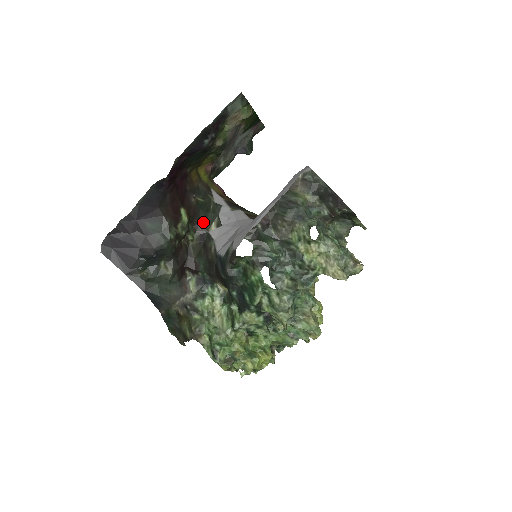
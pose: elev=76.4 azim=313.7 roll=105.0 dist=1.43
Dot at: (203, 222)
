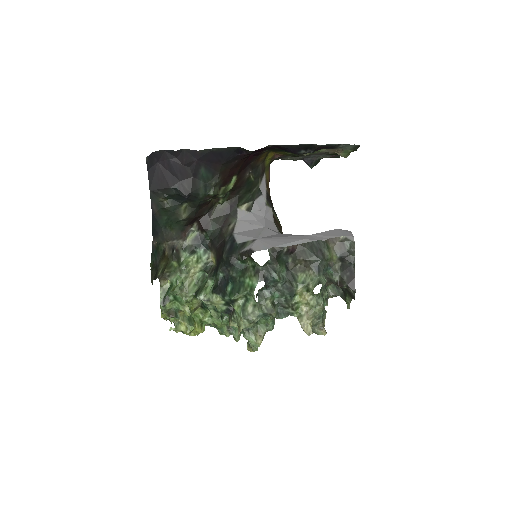
Dot at: (240, 197)
